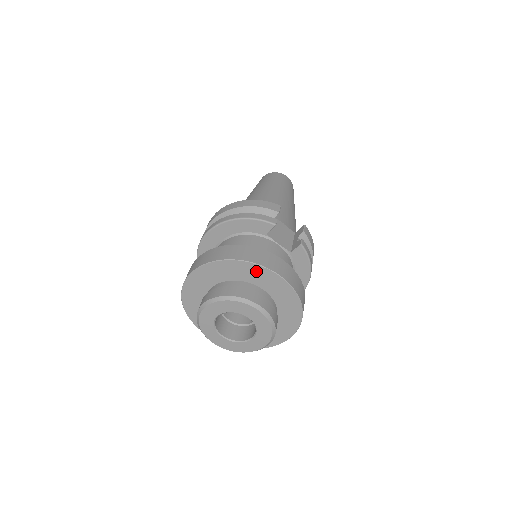
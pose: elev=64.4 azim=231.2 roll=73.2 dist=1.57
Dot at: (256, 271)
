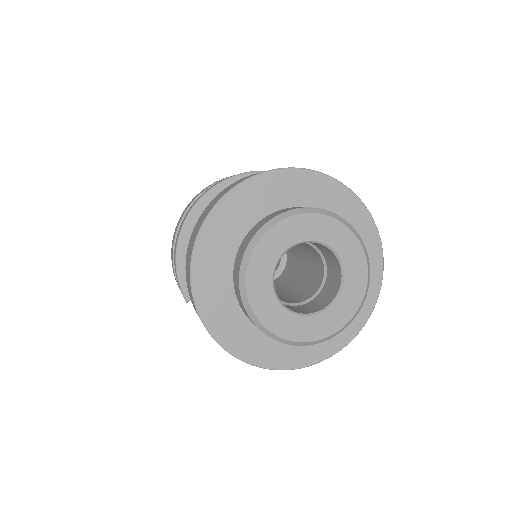
Dot at: (330, 191)
